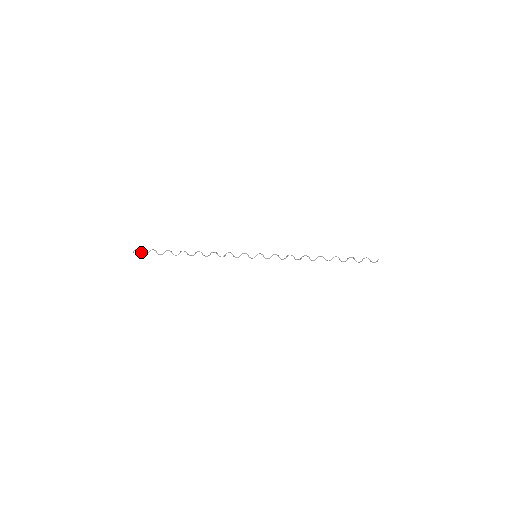
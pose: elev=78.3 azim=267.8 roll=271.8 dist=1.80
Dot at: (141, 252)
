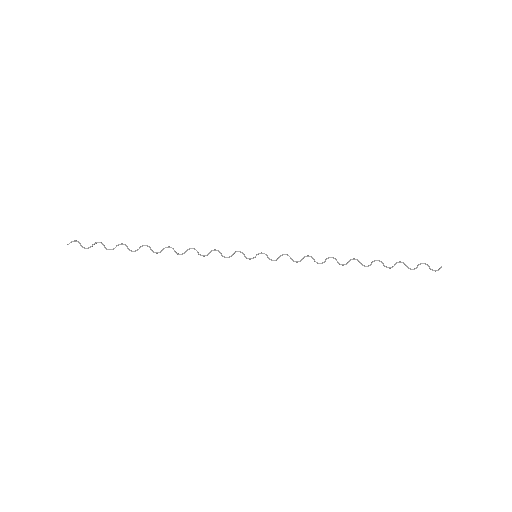
Dot at: (80, 245)
